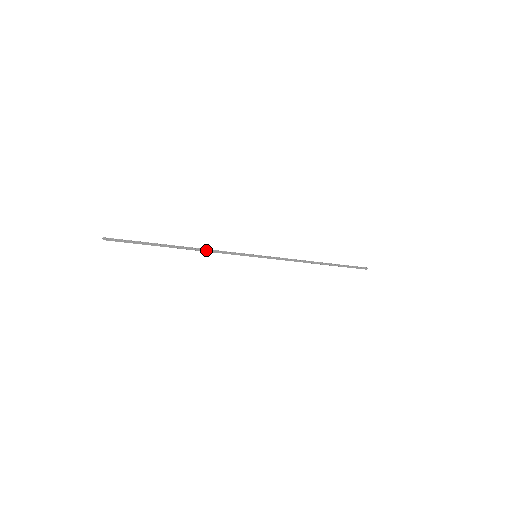
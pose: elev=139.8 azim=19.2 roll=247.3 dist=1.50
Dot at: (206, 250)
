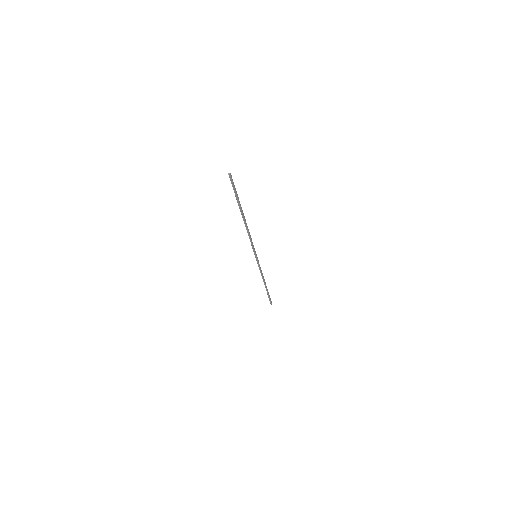
Dot at: occluded
